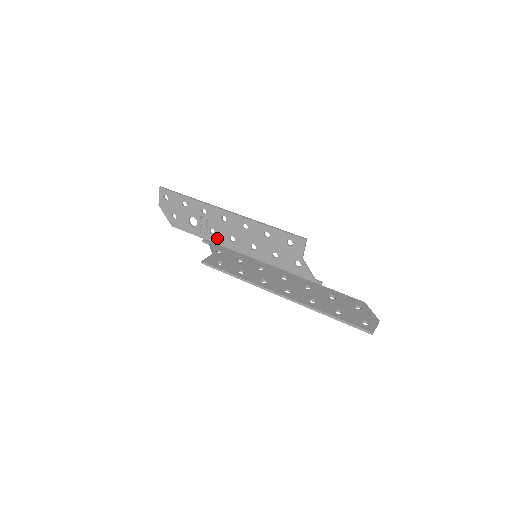
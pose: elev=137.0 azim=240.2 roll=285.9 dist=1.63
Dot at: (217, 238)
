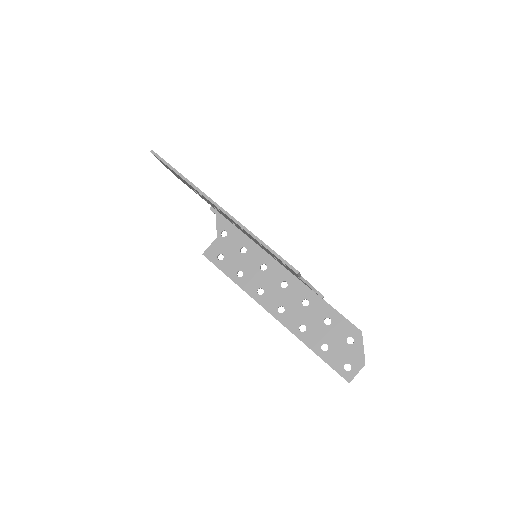
Dot at: (222, 214)
